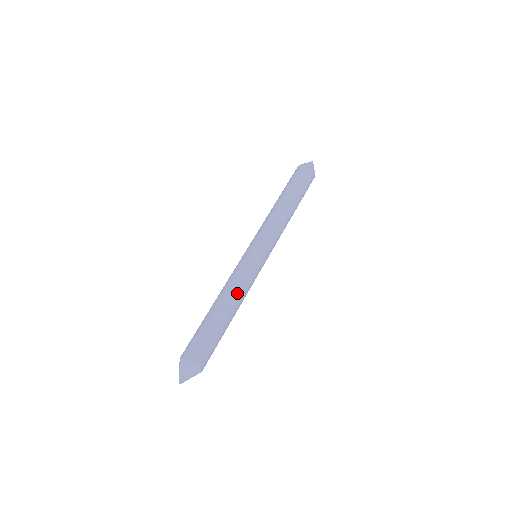
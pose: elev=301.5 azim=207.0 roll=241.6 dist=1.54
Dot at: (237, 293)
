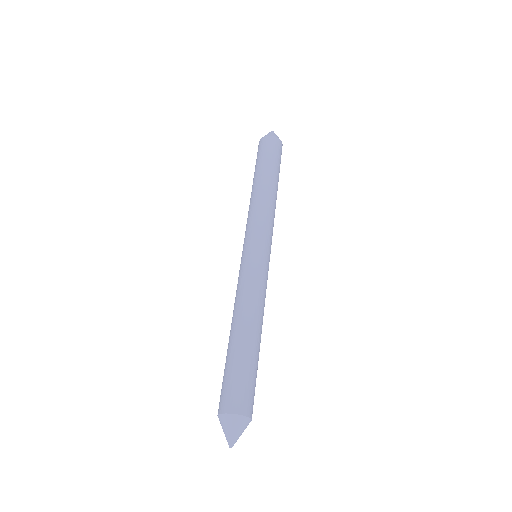
Dot at: (251, 306)
